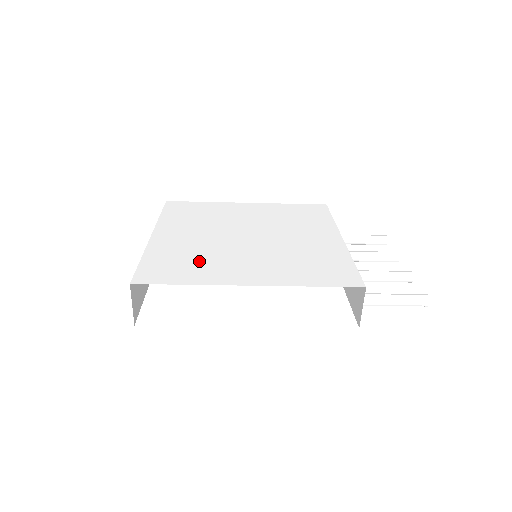
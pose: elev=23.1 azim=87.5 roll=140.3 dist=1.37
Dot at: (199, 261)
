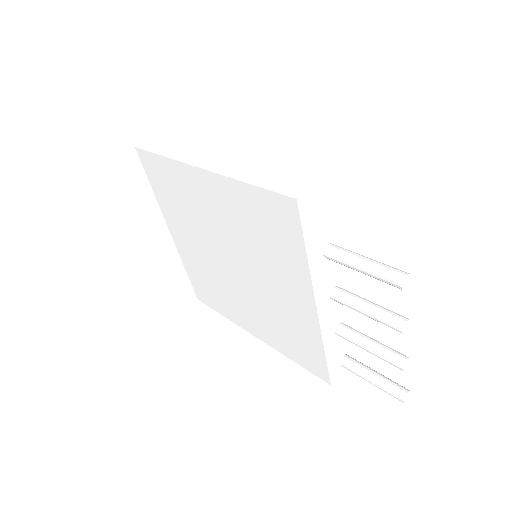
Dot at: (217, 292)
